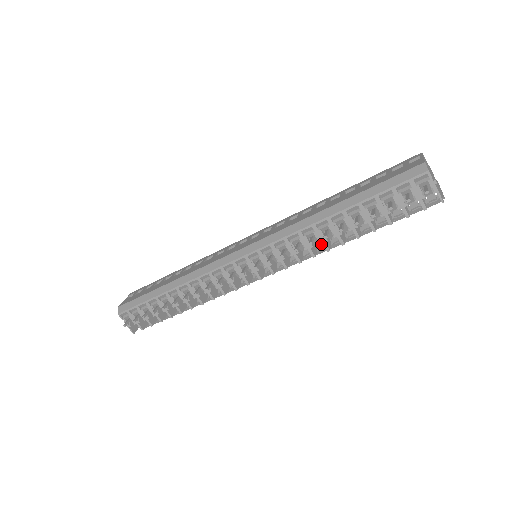
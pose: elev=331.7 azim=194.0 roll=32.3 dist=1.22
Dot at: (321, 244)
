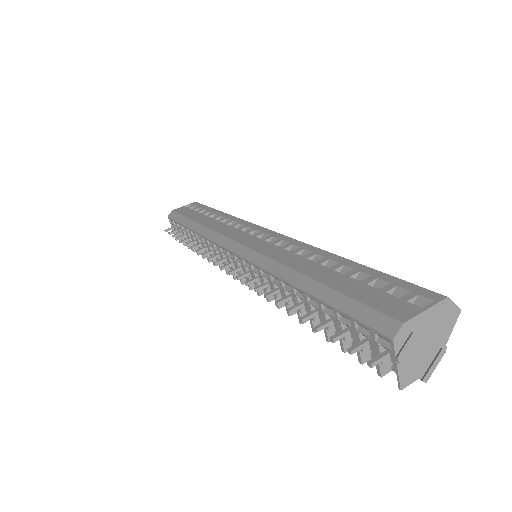
Dot at: occluded
